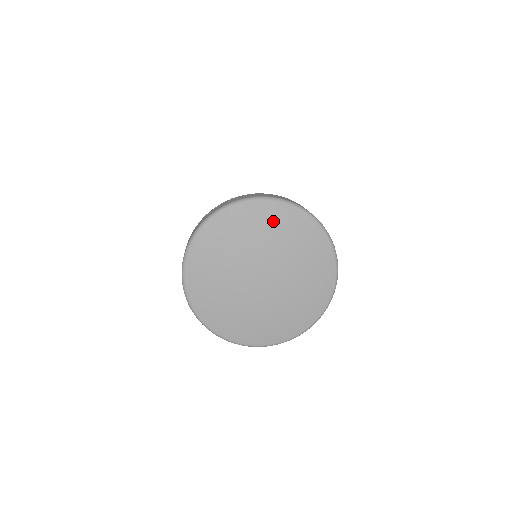
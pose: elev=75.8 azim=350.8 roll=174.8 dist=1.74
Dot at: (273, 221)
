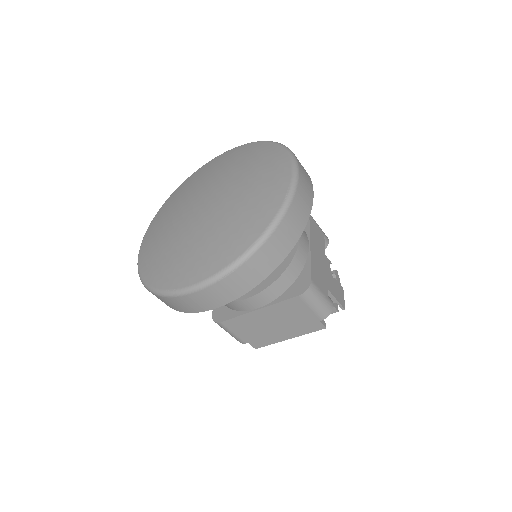
Dot at: (217, 164)
